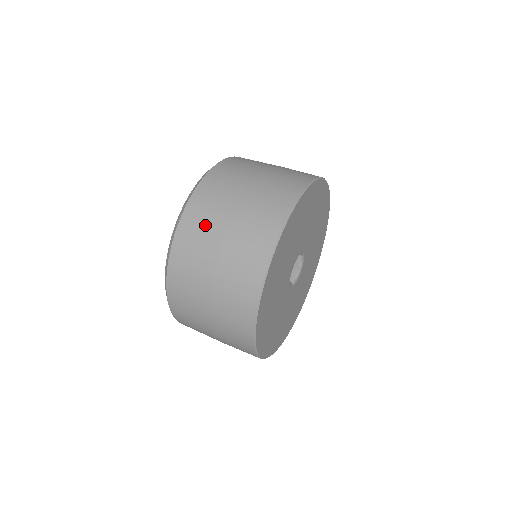
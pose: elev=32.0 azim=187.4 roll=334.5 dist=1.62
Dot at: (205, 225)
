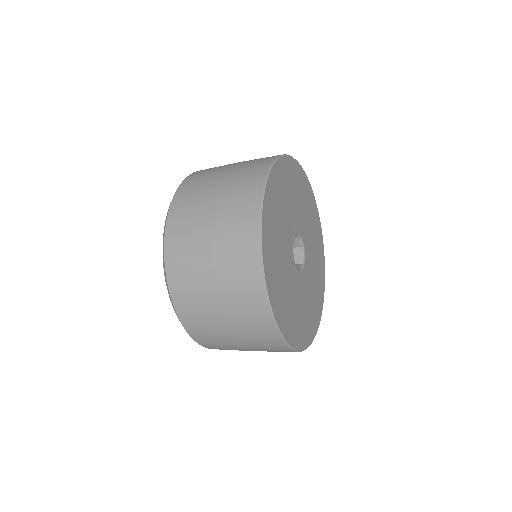
Dot at: (204, 179)
